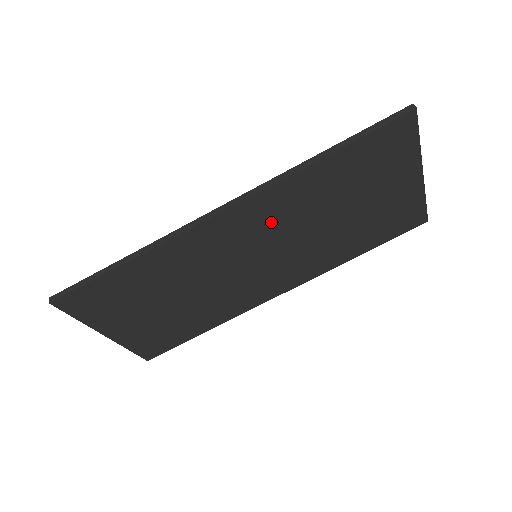
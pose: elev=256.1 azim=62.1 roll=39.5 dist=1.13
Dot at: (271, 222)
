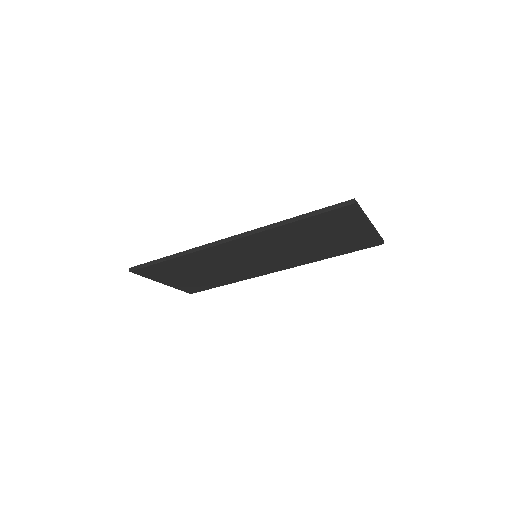
Dot at: (263, 245)
